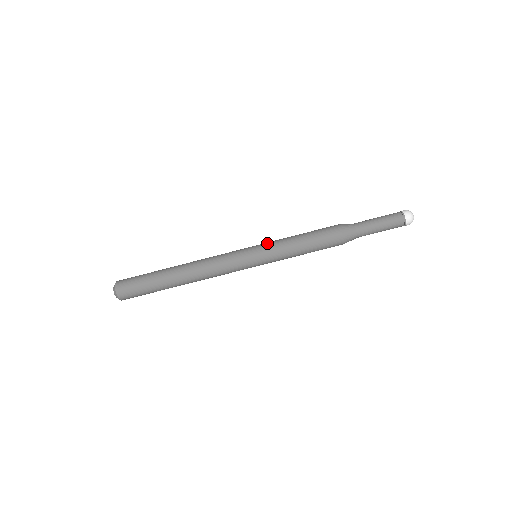
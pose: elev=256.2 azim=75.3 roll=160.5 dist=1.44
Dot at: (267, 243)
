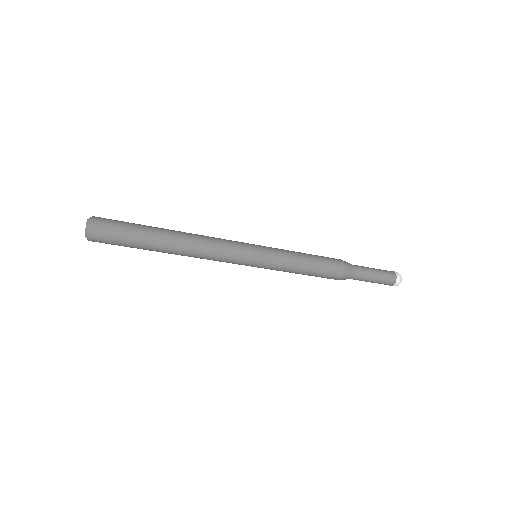
Dot at: (274, 249)
